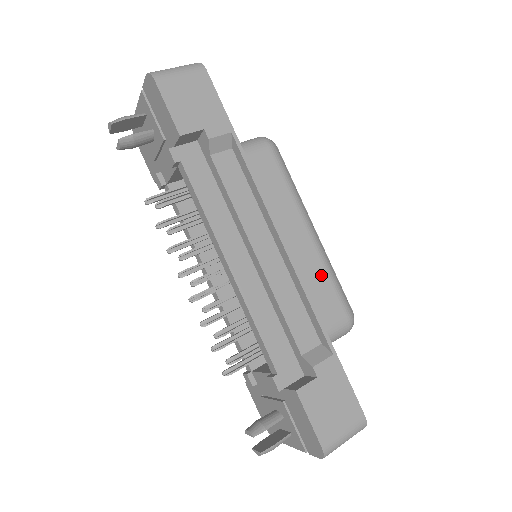
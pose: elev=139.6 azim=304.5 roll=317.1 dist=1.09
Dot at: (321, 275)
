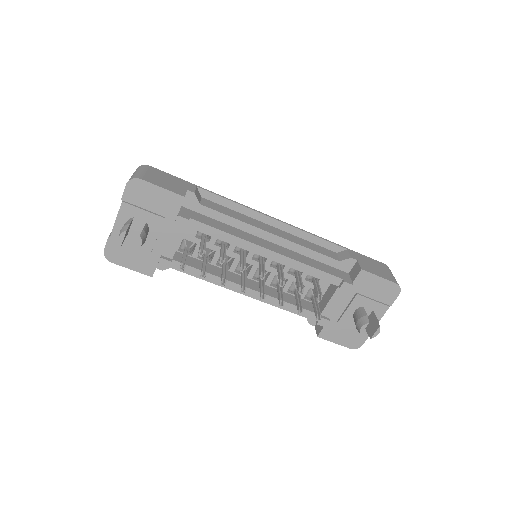
Dot at: occluded
